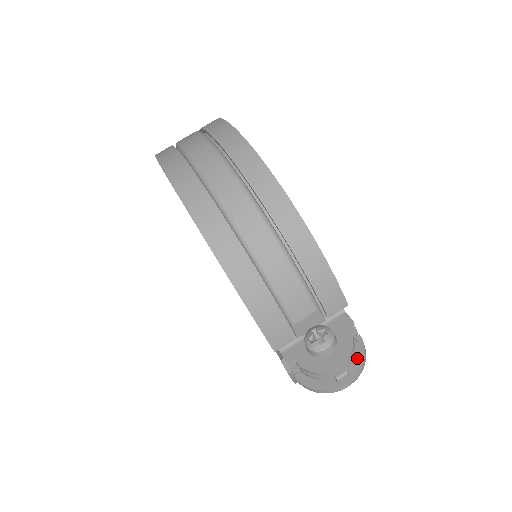
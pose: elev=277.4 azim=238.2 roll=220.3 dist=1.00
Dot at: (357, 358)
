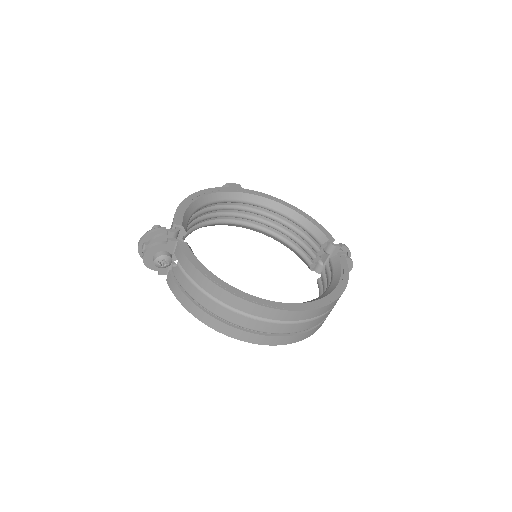
Dot at: (346, 251)
